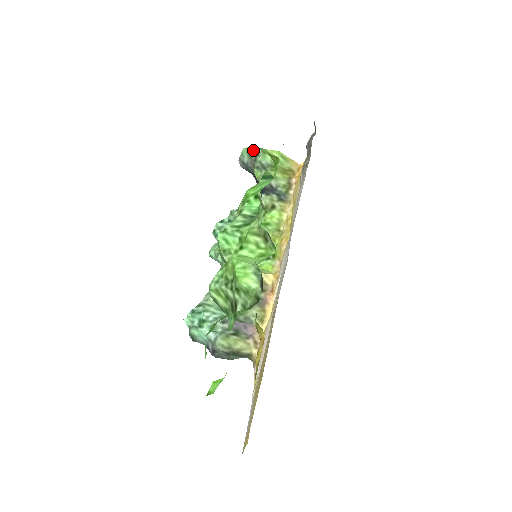
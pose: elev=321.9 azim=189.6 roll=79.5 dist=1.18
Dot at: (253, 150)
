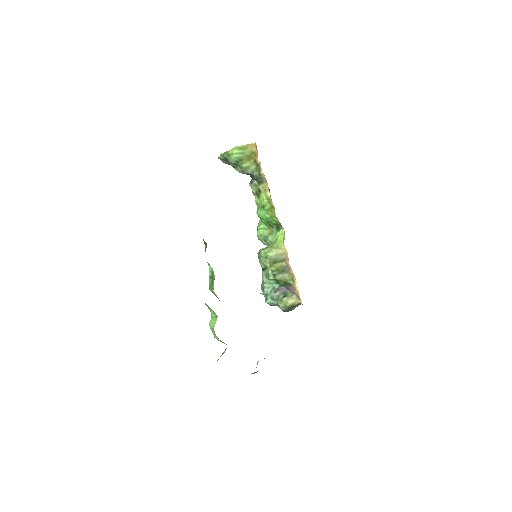
Dot at: (222, 157)
